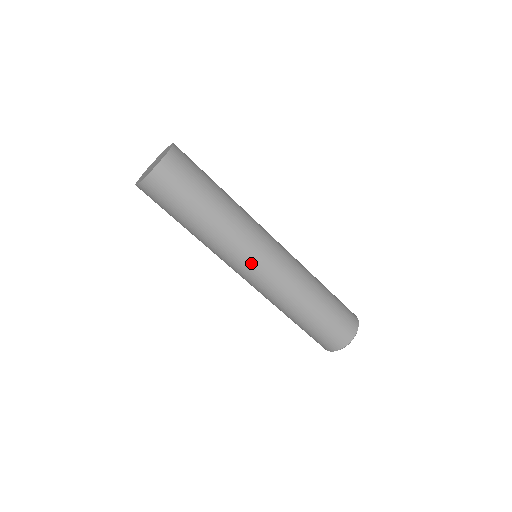
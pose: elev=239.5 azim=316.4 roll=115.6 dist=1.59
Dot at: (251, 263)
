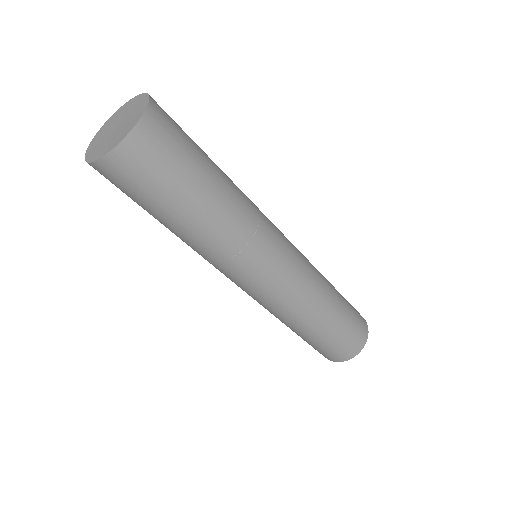
Dot at: (273, 254)
